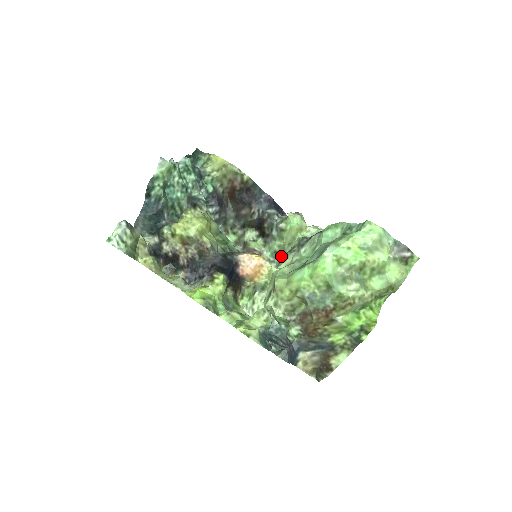
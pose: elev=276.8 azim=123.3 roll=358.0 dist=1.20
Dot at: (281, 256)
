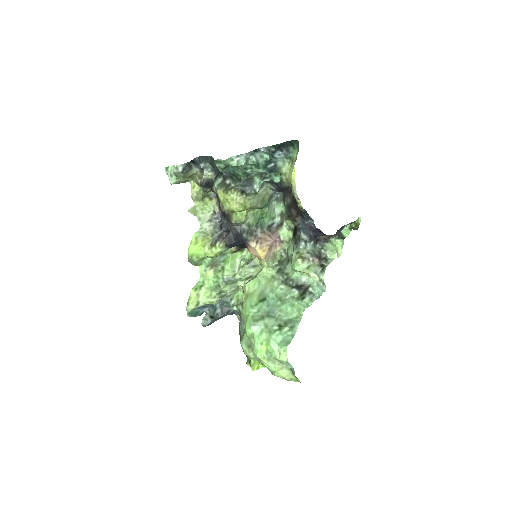
Dot at: (285, 262)
